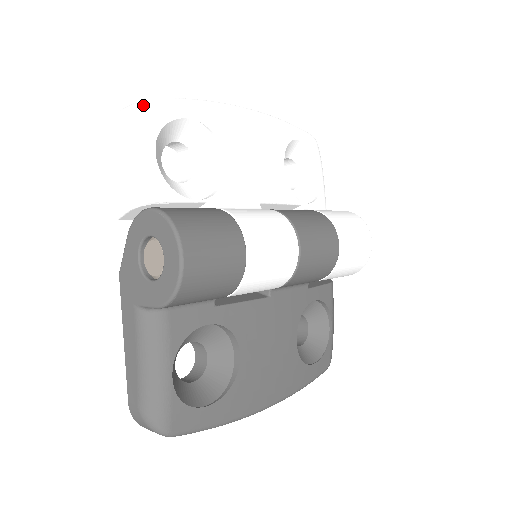
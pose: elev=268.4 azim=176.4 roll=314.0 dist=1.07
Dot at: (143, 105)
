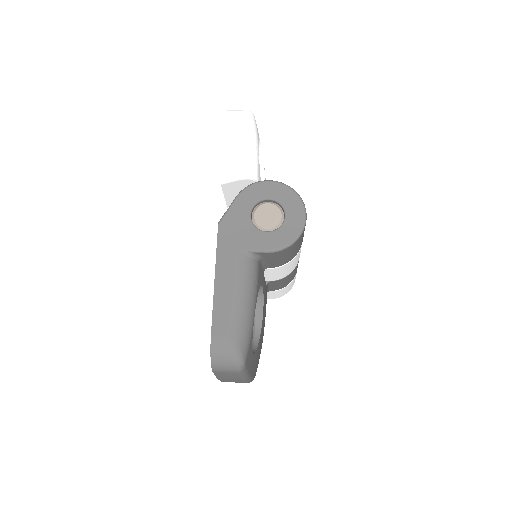
Dot at: occluded
